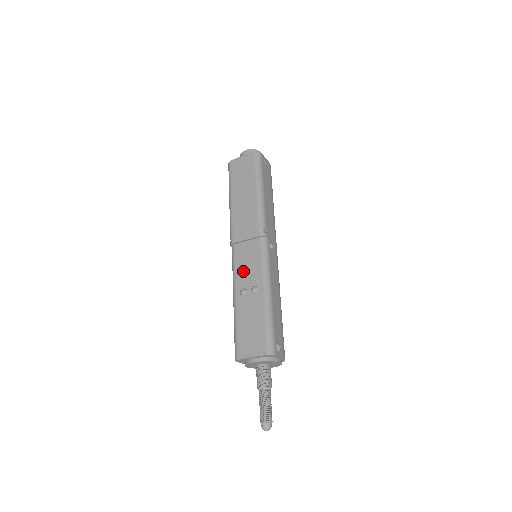
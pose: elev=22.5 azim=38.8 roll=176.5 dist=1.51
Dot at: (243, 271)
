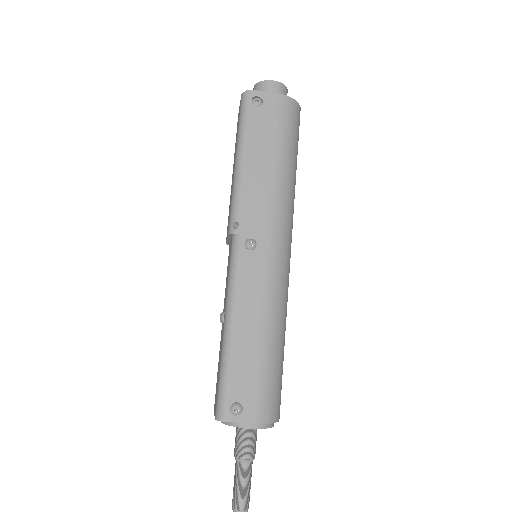
Dot at: occluded
